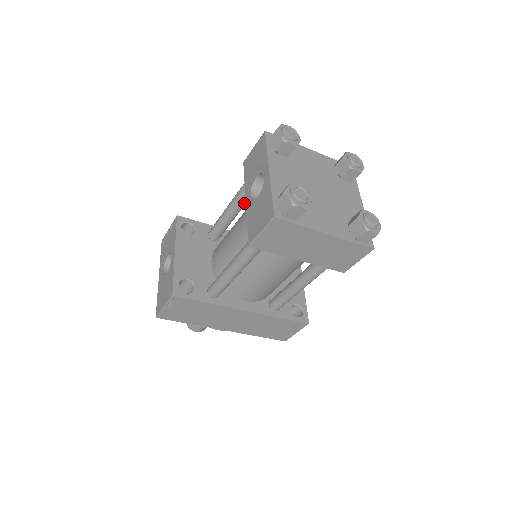
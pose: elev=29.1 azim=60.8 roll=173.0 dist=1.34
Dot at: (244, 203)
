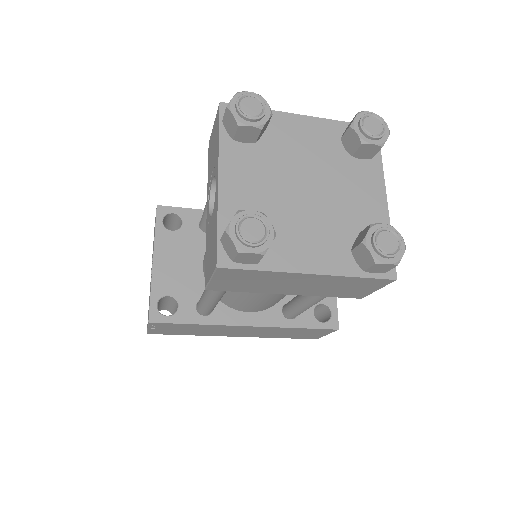
Dot at: occluded
